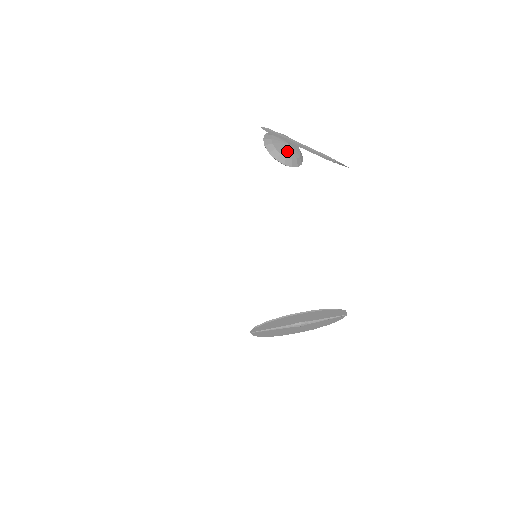
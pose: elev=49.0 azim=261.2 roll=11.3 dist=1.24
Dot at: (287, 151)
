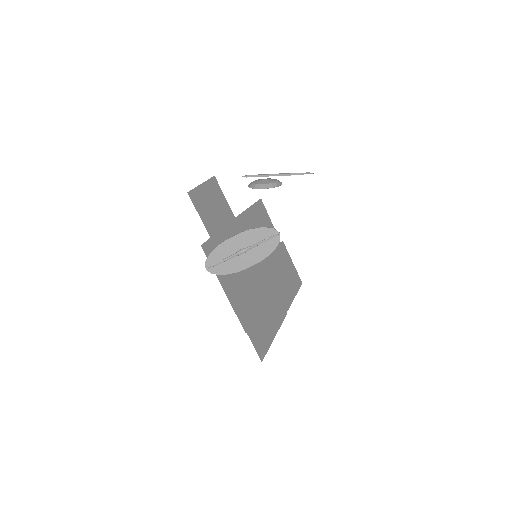
Dot at: (263, 182)
